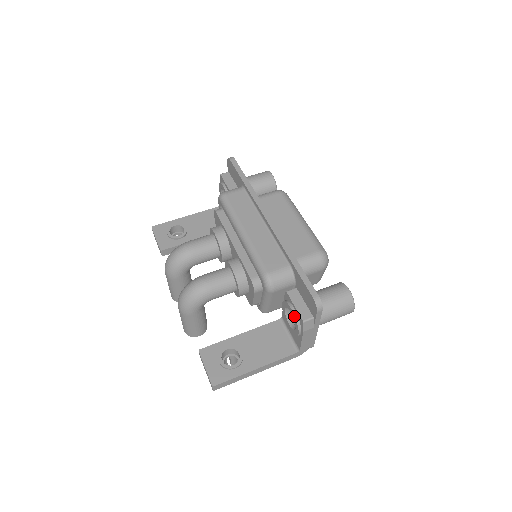
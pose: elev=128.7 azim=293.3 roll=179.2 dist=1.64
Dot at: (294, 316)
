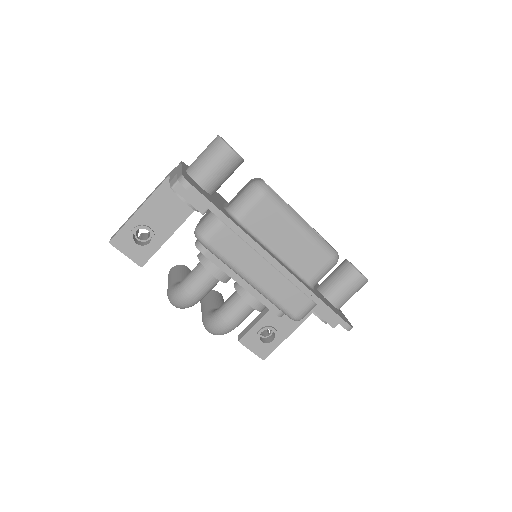
Dot at: occluded
